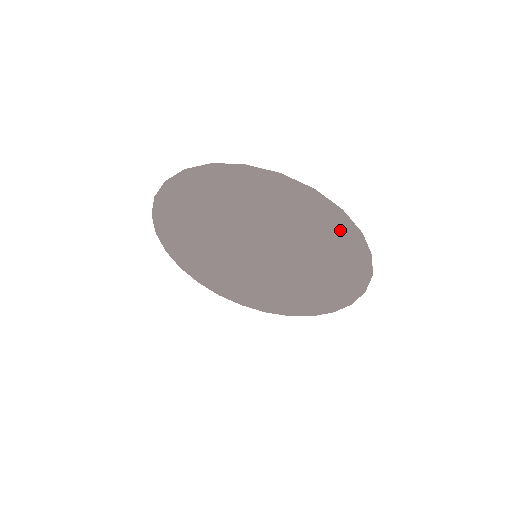
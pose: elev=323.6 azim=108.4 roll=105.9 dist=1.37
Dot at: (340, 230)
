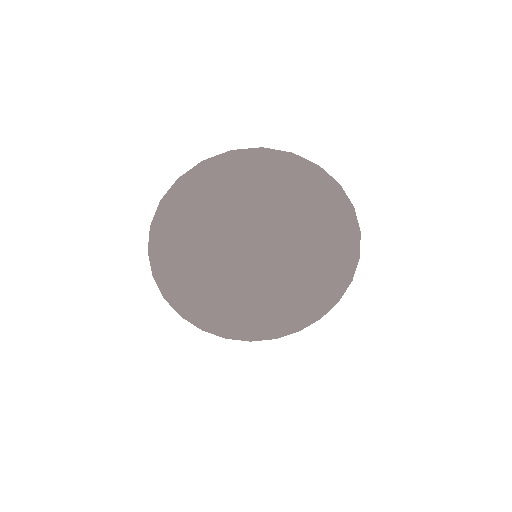
Dot at: (337, 207)
